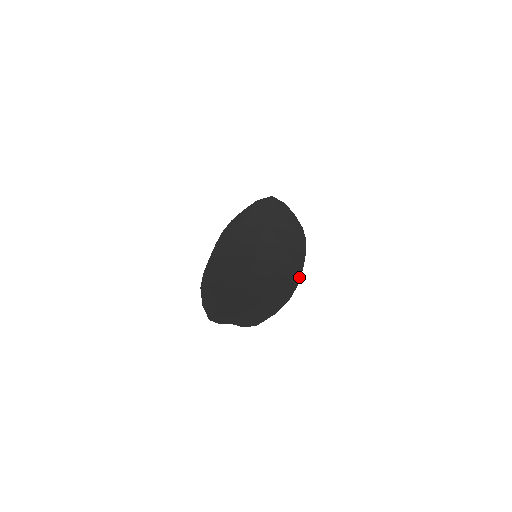
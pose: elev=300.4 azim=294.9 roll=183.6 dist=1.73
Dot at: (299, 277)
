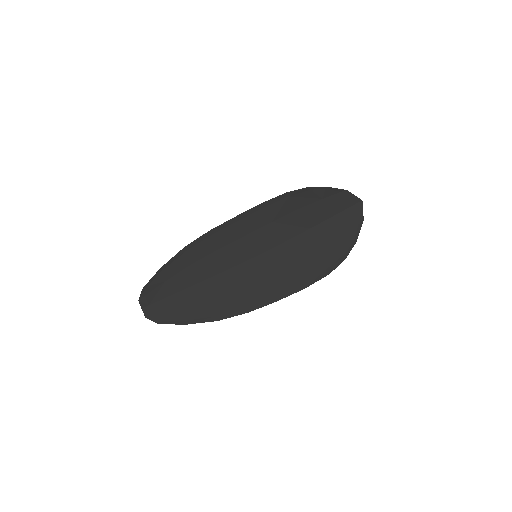
Dot at: (259, 307)
